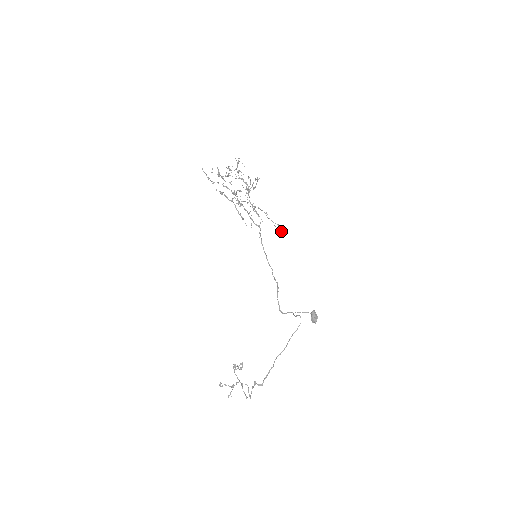
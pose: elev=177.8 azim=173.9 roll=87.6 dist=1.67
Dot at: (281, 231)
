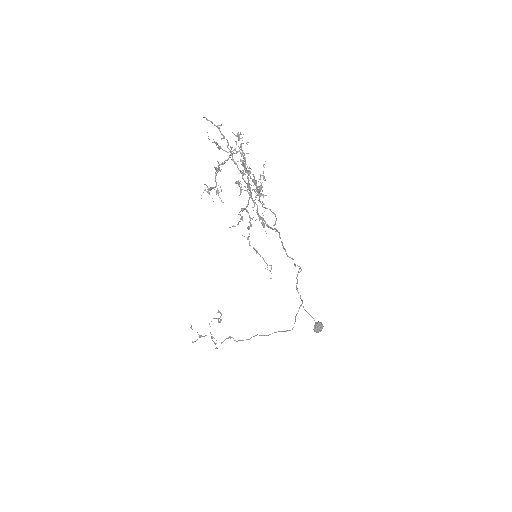
Dot at: occluded
